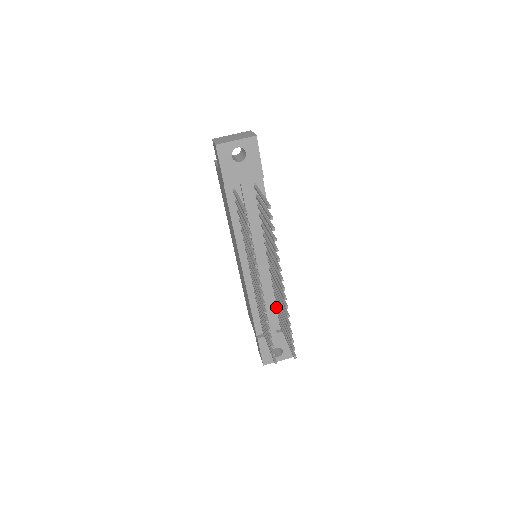
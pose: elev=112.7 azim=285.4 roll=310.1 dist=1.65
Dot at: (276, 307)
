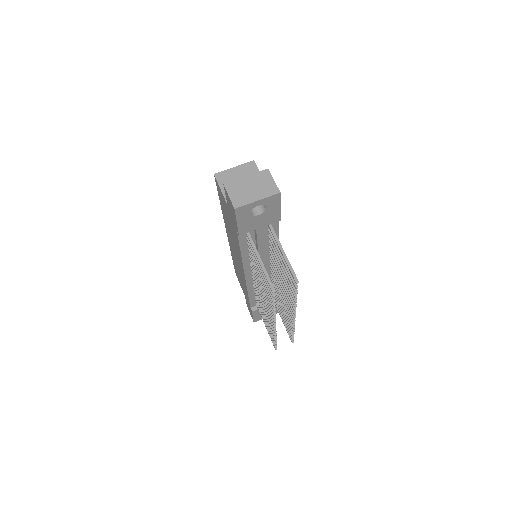
Dot at: occluded
